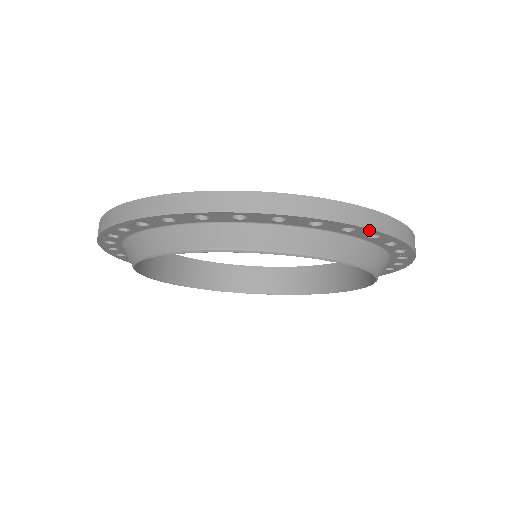
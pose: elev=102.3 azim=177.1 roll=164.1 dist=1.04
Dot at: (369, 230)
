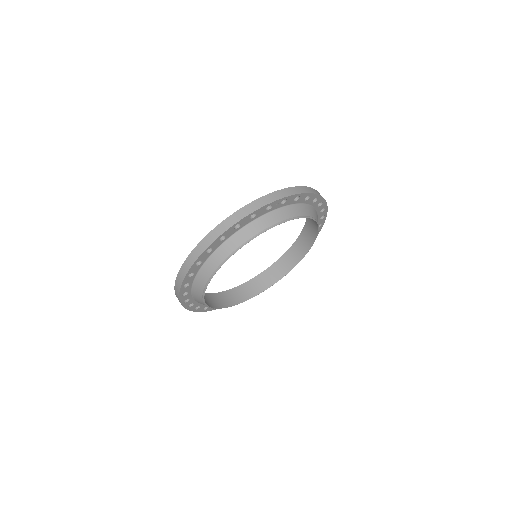
Dot at: (227, 231)
